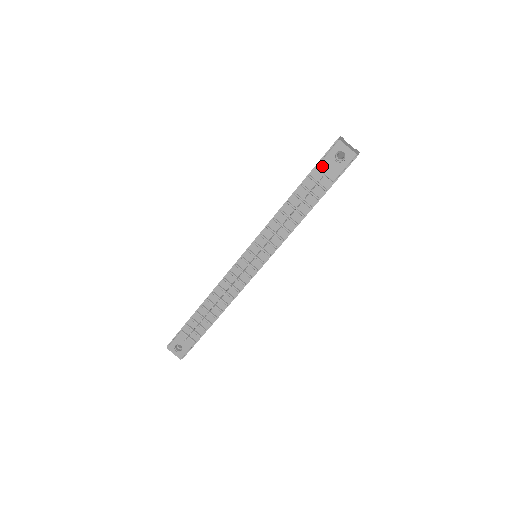
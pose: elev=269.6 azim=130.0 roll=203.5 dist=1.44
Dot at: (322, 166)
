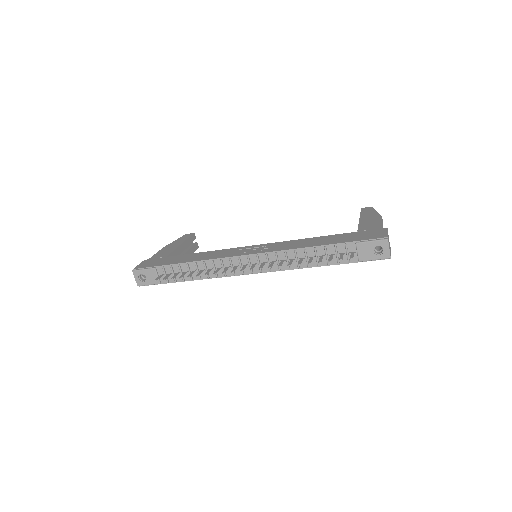
Dot at: (361, 246)
